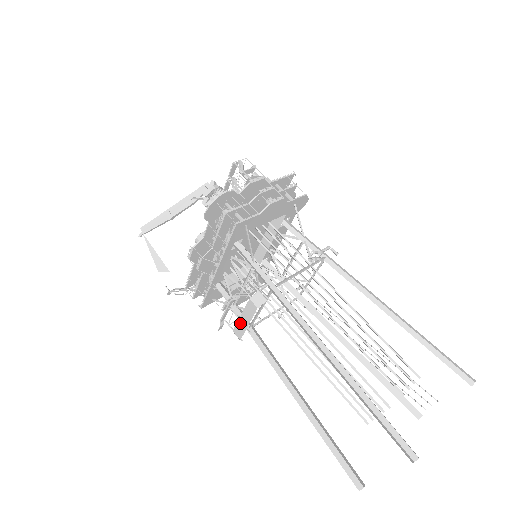
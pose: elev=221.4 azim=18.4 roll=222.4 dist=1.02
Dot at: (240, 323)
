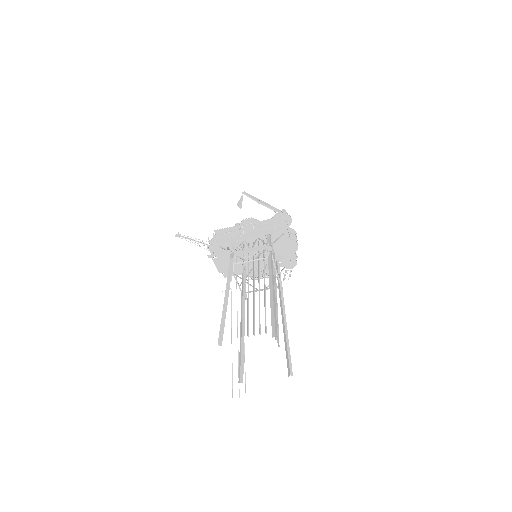
Dot at: (245, 250)
